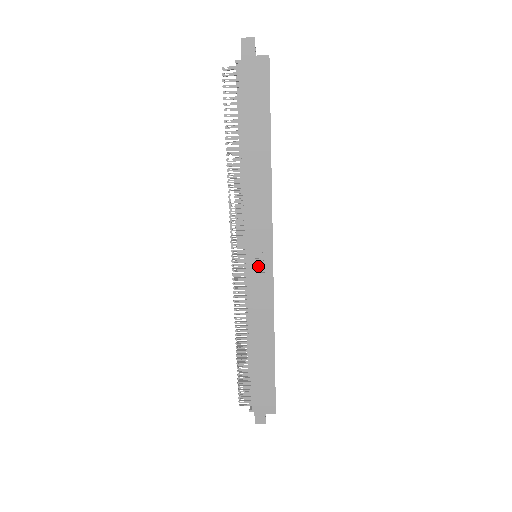
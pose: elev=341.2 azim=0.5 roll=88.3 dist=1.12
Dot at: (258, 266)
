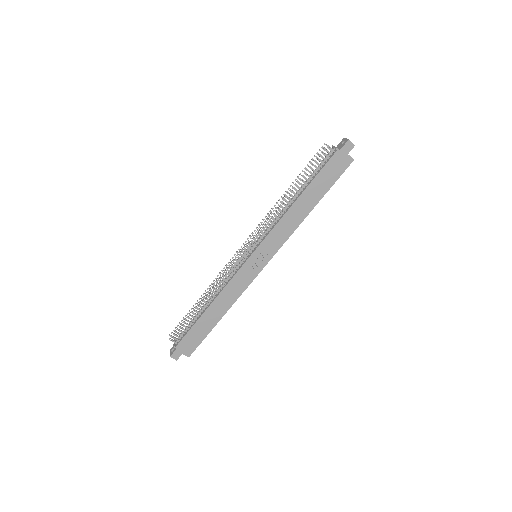
Dot at: (254, 263)
